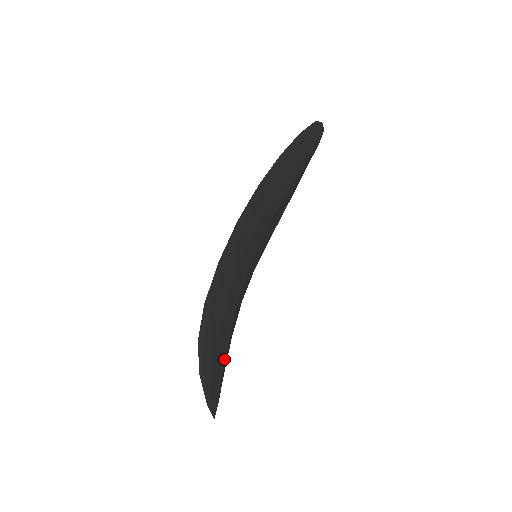
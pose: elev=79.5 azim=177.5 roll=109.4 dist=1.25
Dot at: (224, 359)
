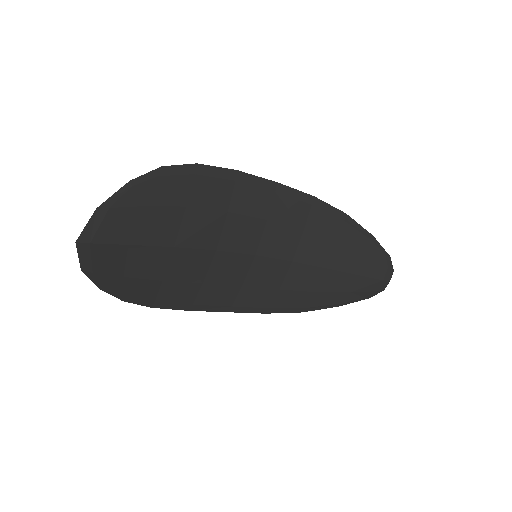
Dot at: (147, 240)
